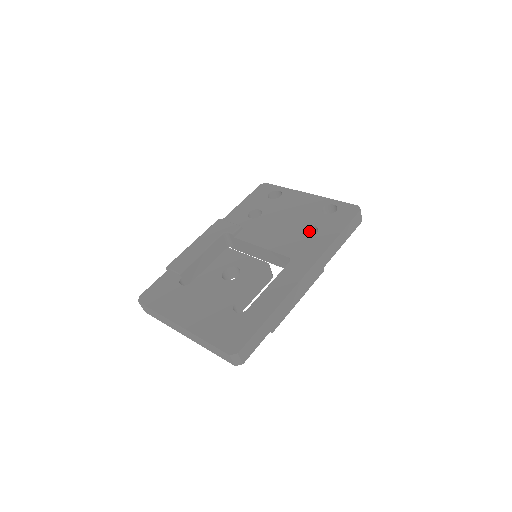
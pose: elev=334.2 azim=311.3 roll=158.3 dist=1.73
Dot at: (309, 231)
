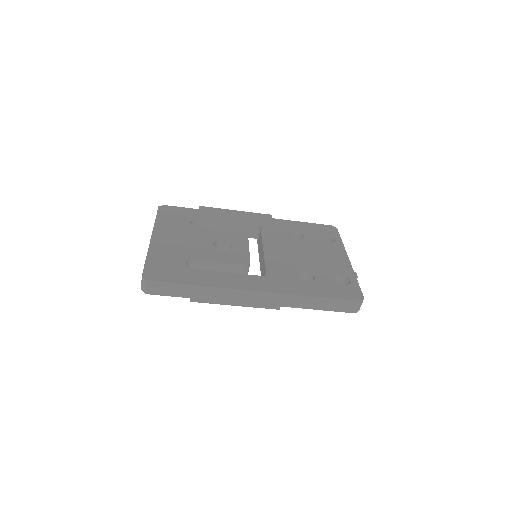
Dot at: (309, 278)
